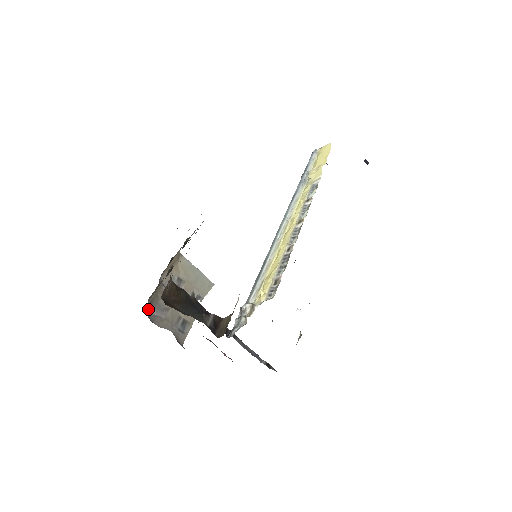
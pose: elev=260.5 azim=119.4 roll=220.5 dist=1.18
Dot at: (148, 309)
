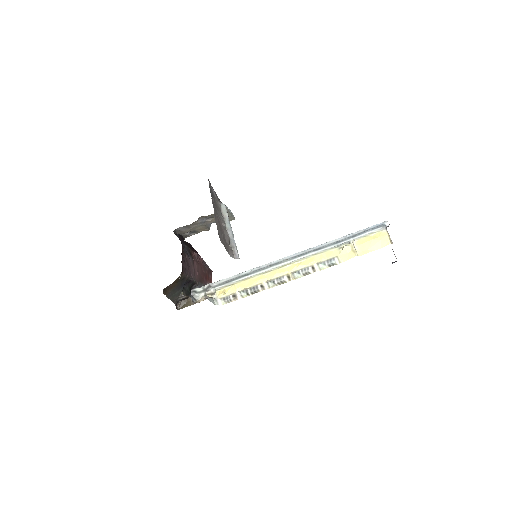
Dot at: (177, 228)
